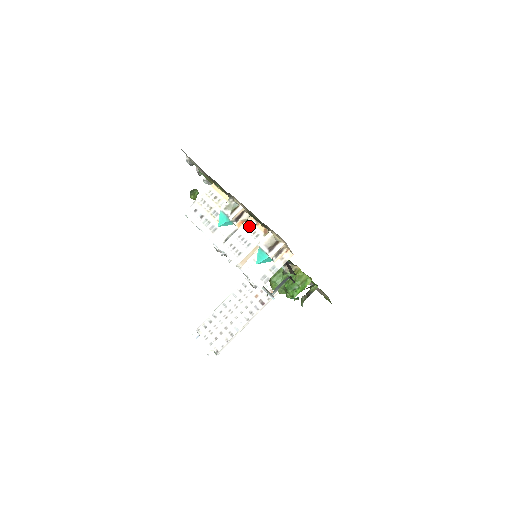
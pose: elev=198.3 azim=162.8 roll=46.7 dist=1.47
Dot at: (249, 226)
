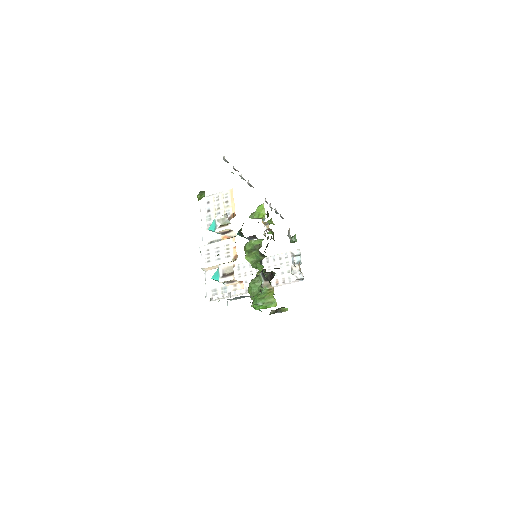
Dot at: (229, 244)
